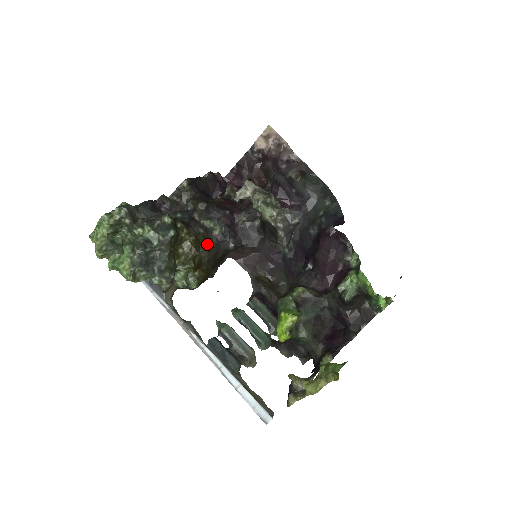
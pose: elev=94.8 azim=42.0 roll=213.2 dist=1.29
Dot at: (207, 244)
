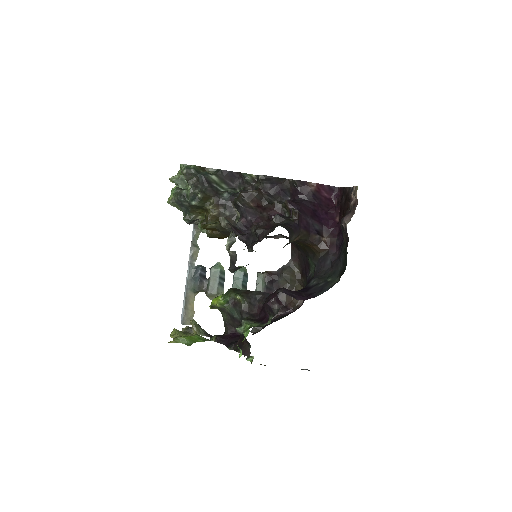
Dot at: occluded
